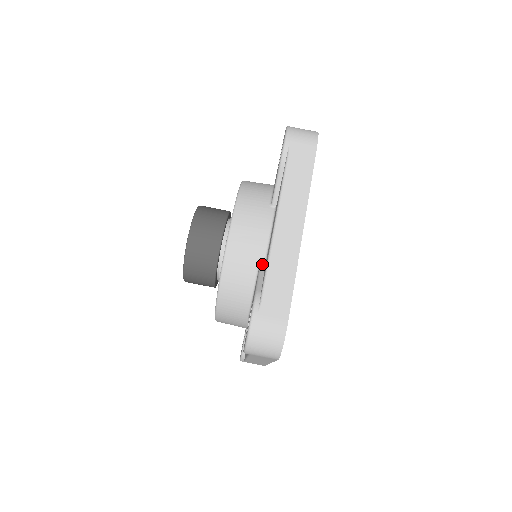
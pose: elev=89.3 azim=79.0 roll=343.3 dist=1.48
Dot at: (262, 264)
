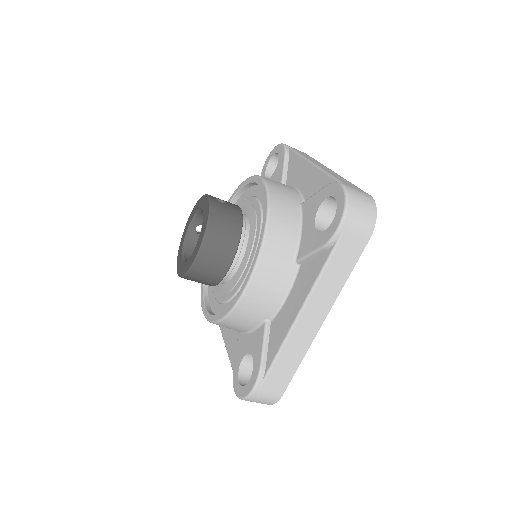
Dot at: (269, 318)
